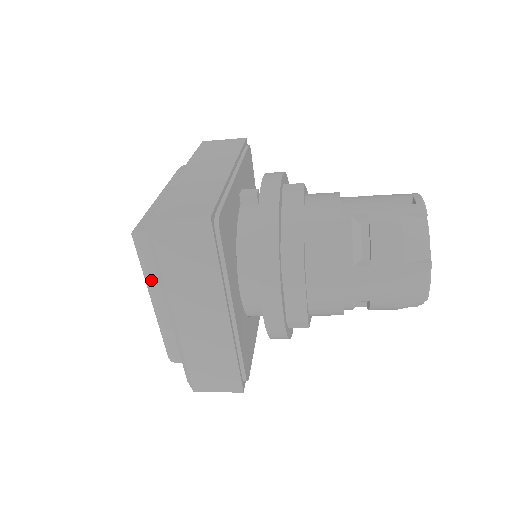
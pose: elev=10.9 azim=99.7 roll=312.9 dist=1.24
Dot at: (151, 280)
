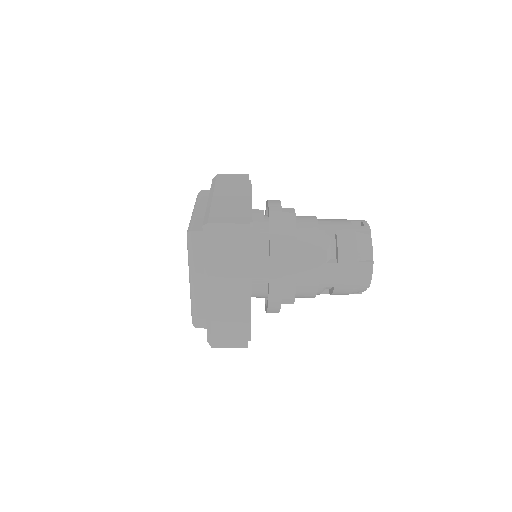
Dot at: (195, 266)
